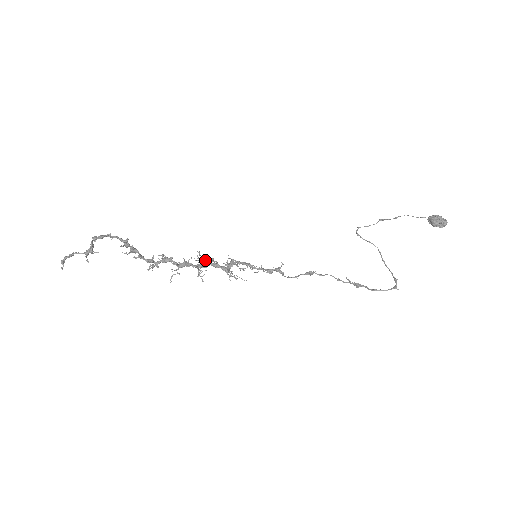
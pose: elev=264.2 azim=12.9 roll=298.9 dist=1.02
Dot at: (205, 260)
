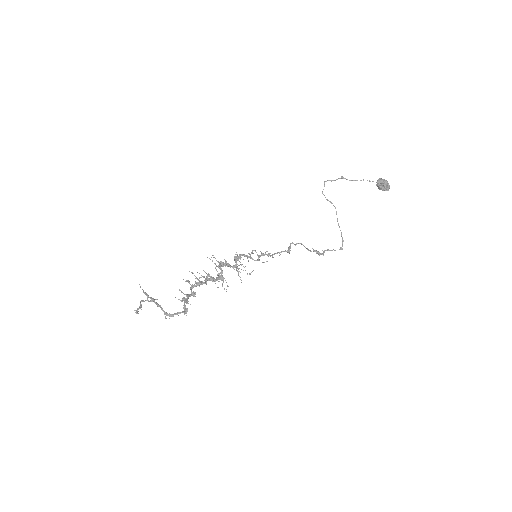
Dot at: (221, 266)
